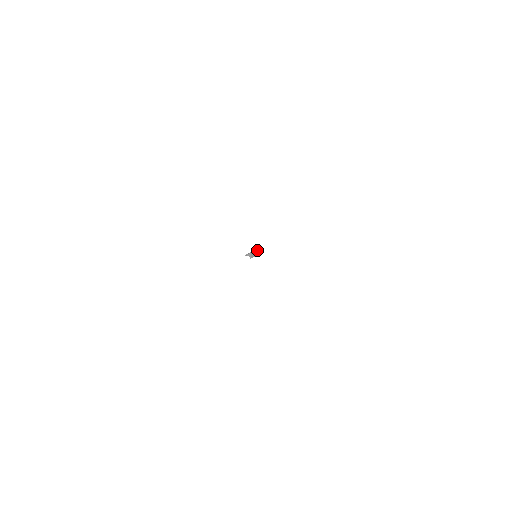
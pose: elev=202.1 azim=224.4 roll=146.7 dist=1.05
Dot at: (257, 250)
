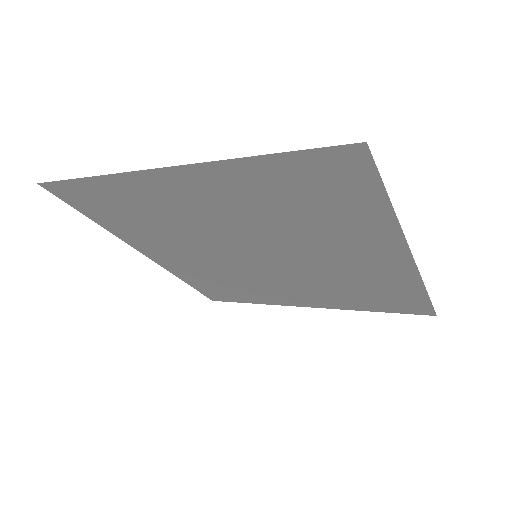
Dot at: occluded
